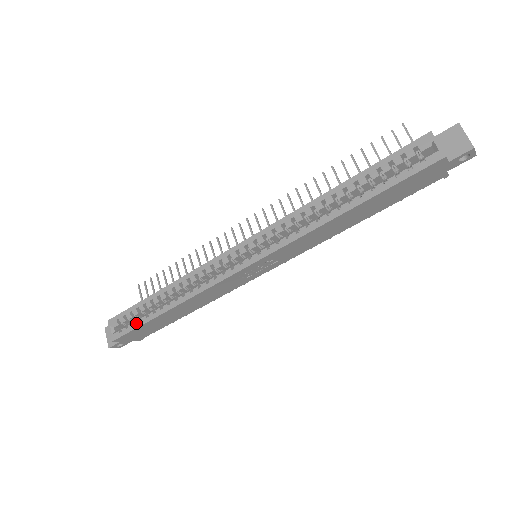
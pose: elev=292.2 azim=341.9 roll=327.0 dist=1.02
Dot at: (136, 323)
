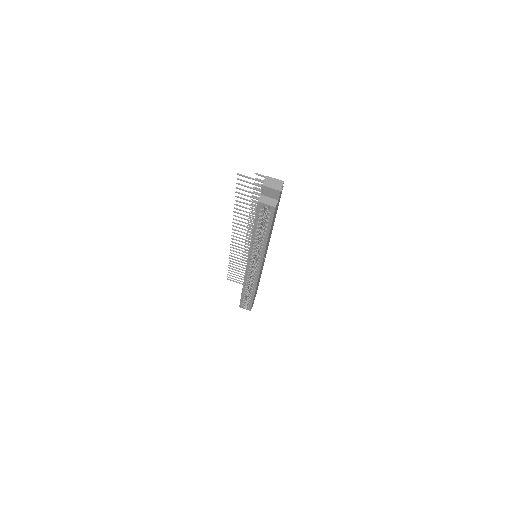
Dot at: (250, 303)
